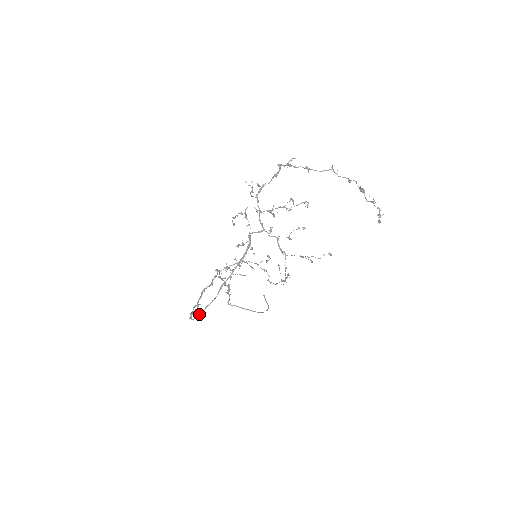
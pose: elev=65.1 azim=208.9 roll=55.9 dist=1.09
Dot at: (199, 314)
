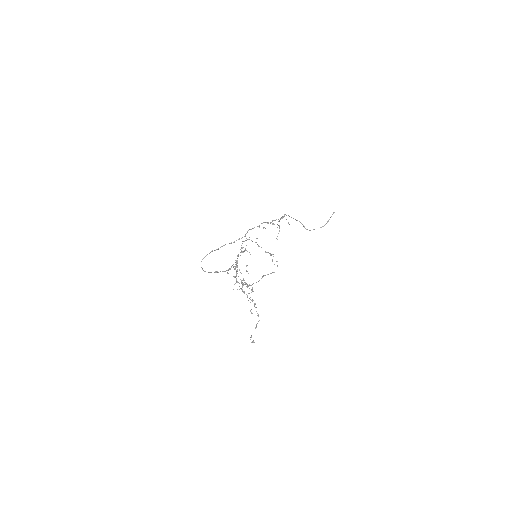
Dot at: occluded
